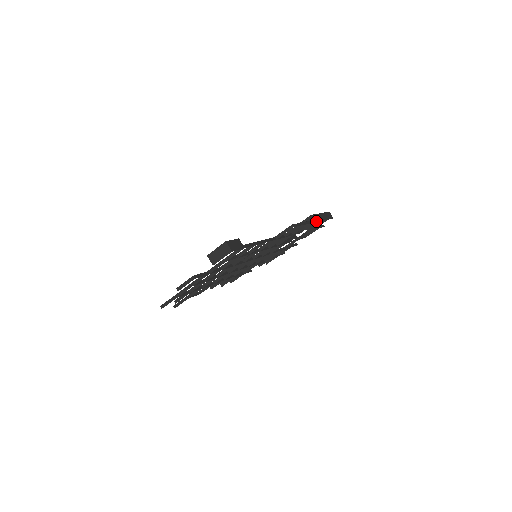
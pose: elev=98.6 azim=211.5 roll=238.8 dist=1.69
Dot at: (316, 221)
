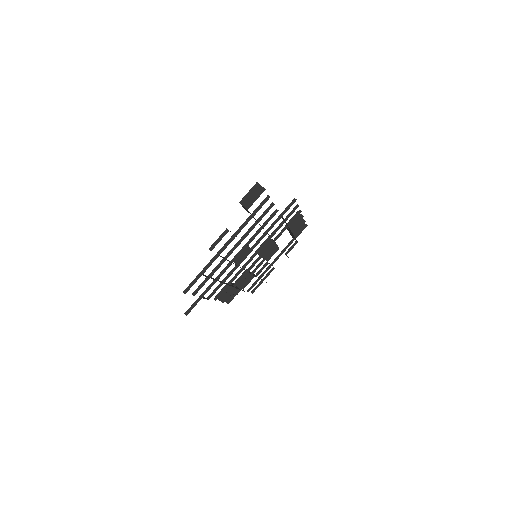
Dot at: (303, 216)
